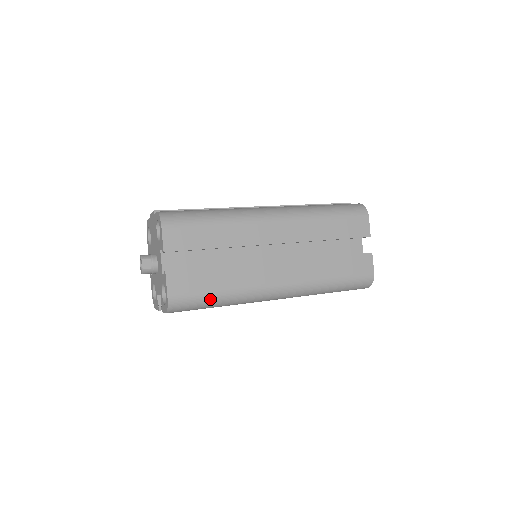
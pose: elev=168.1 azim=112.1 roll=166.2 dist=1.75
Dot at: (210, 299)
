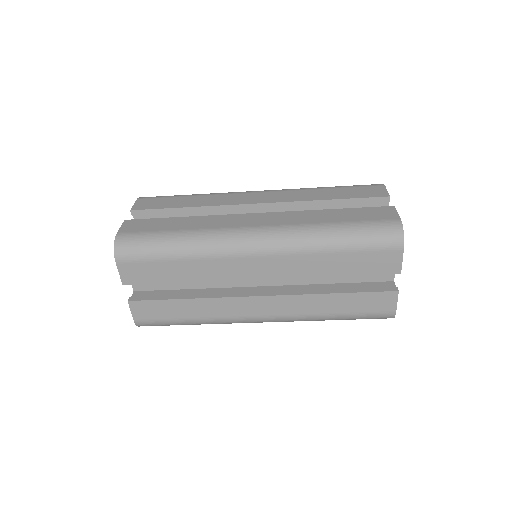
Dot at: (164, 238)
